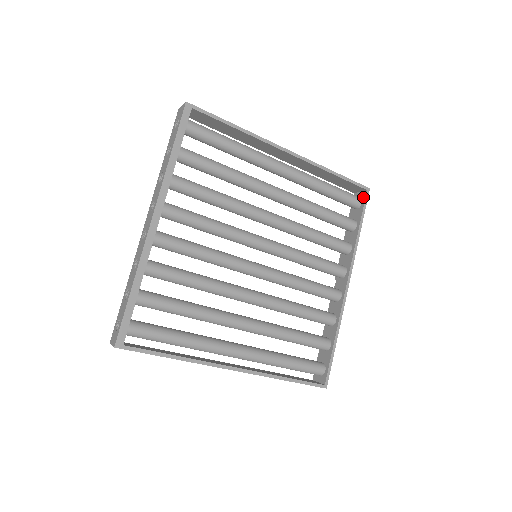
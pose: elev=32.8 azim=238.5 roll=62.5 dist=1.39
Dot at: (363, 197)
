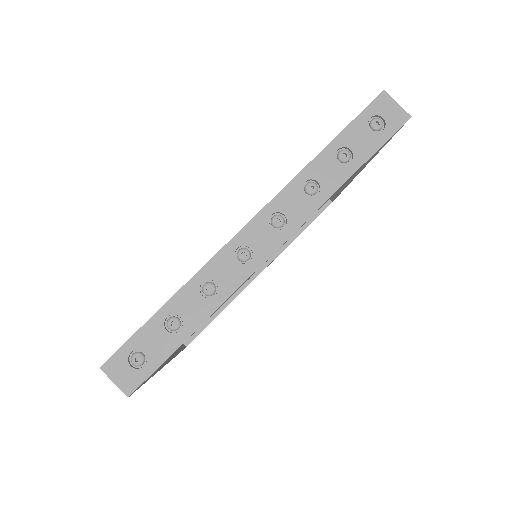
Dot at: (325, 204)
